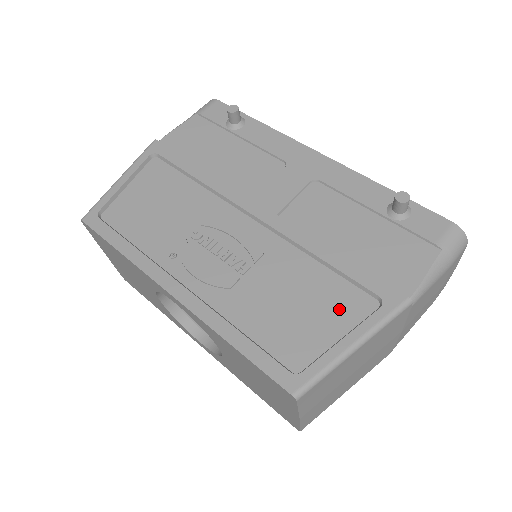
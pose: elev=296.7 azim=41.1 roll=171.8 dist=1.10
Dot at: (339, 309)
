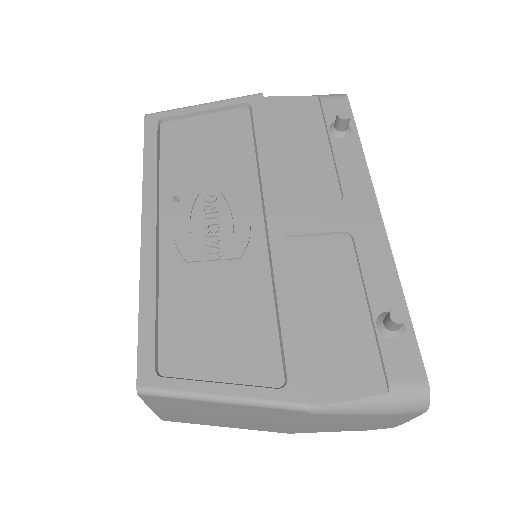
Dot at: (247, 357)
